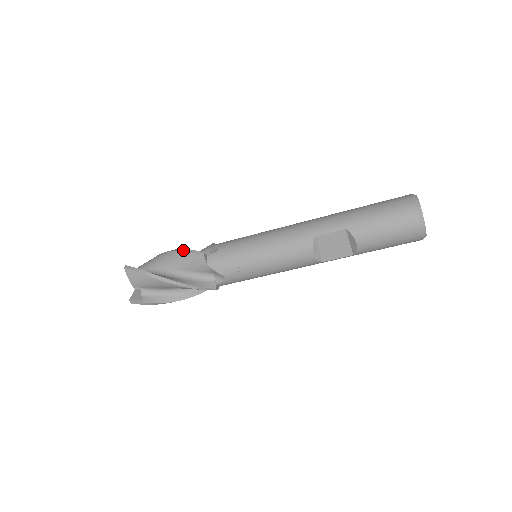
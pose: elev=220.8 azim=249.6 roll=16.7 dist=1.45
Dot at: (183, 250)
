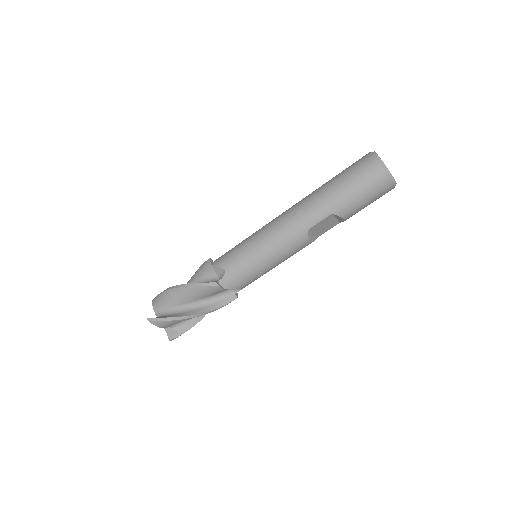
Dot at: (193, 286)
